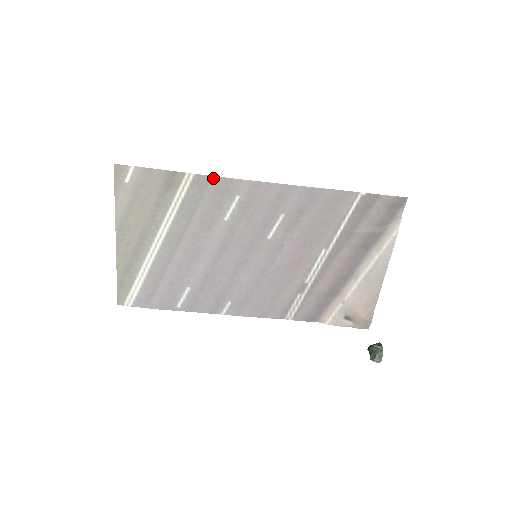
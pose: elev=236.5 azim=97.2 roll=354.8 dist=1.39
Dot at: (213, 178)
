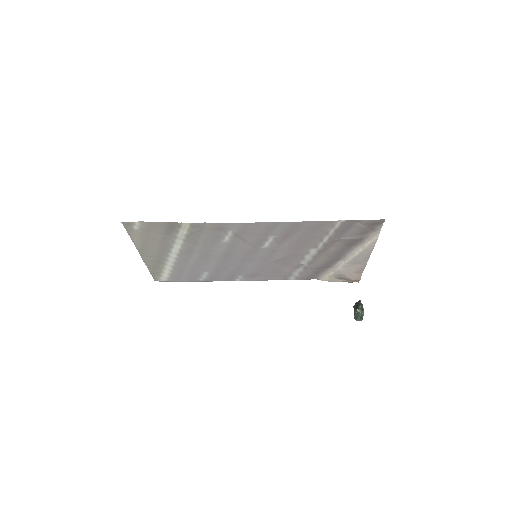
Dot at: (207, 224)
